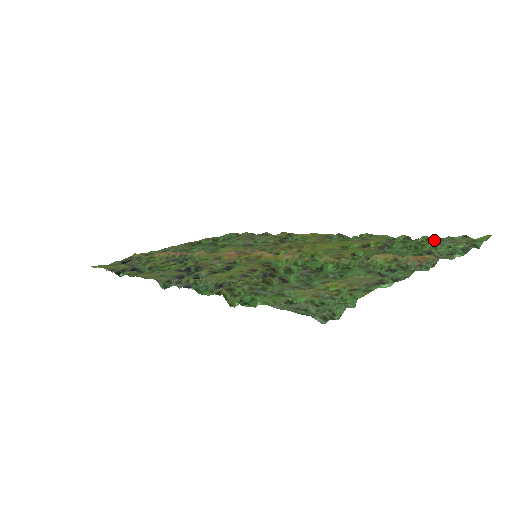
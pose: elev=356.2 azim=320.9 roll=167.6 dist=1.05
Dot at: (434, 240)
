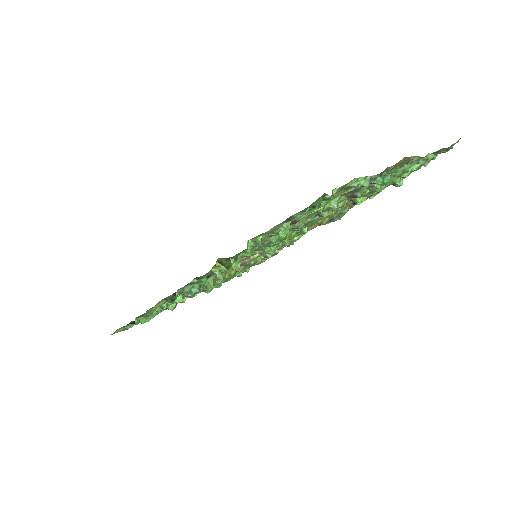
Dot at: occluded
